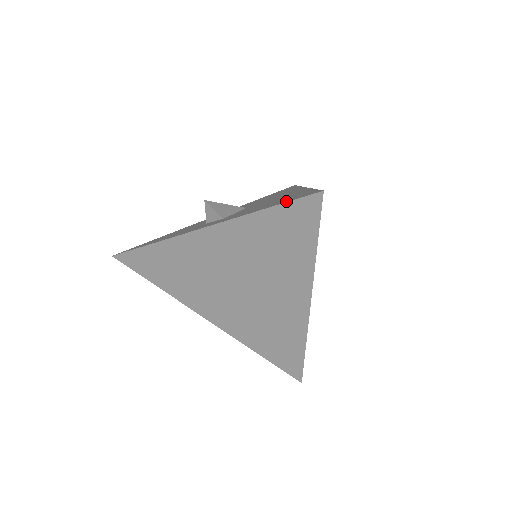
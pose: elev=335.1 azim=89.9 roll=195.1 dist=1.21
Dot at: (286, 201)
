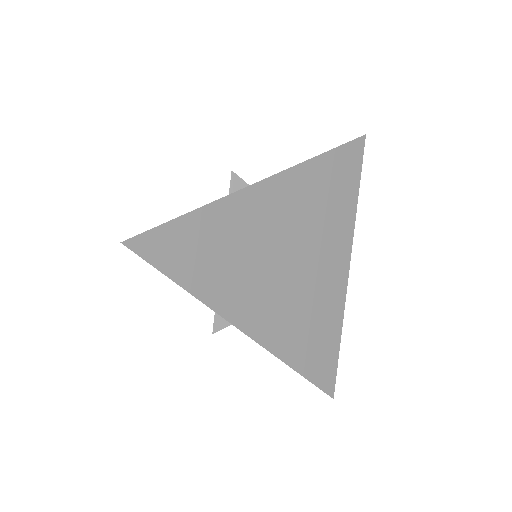
Dot at: (336, 148)
